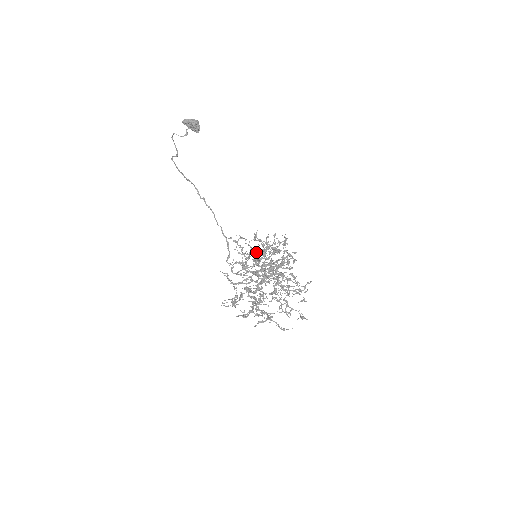
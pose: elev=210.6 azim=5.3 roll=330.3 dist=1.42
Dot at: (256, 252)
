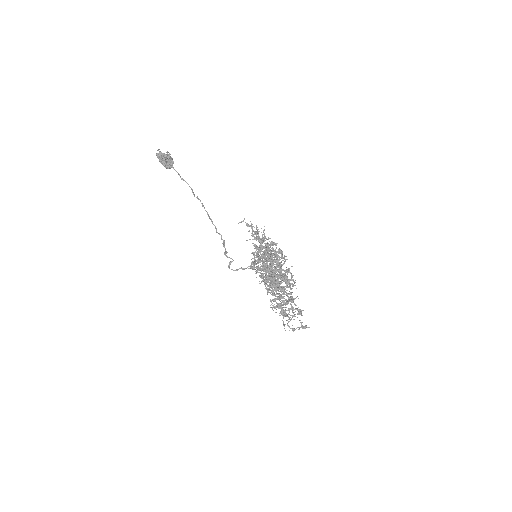
Dot at: occluded
